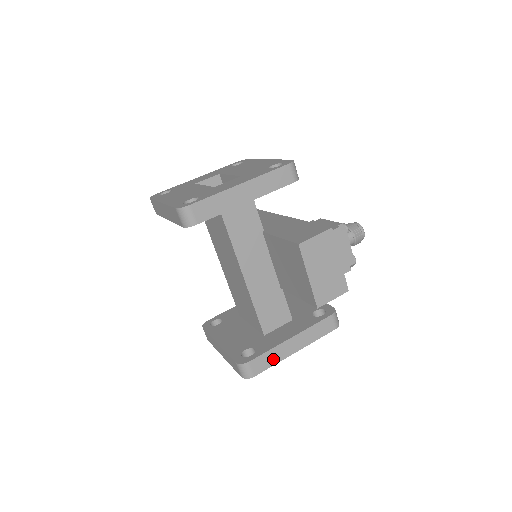
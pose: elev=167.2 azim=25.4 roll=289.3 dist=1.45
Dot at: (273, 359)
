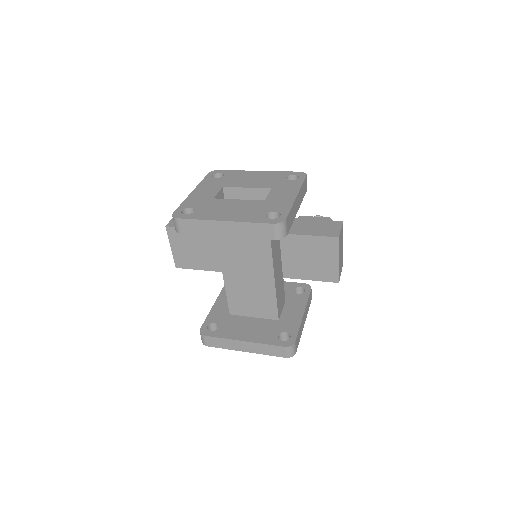
Dot at: (300, 334)
